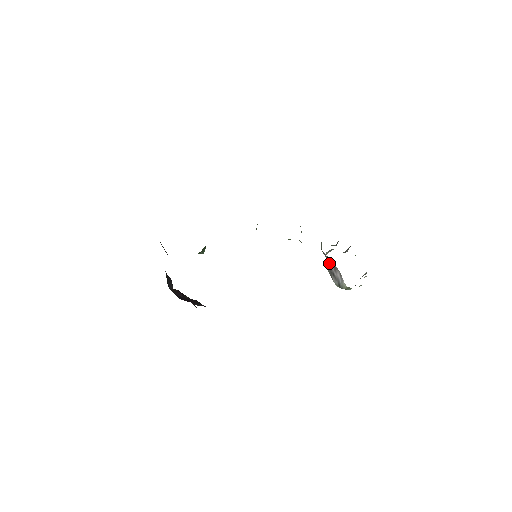
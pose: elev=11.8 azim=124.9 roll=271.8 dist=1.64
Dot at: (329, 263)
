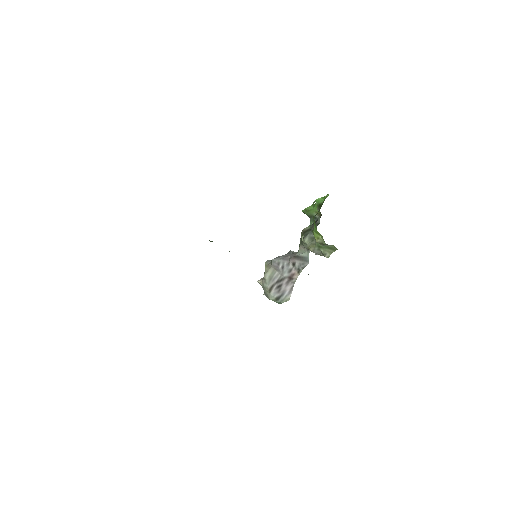
Dot at: (286, 274)
